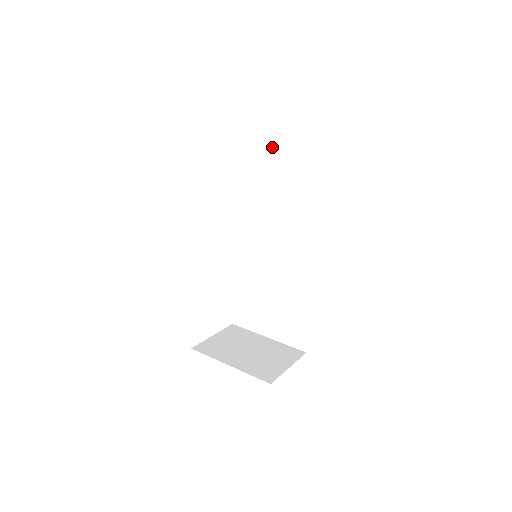
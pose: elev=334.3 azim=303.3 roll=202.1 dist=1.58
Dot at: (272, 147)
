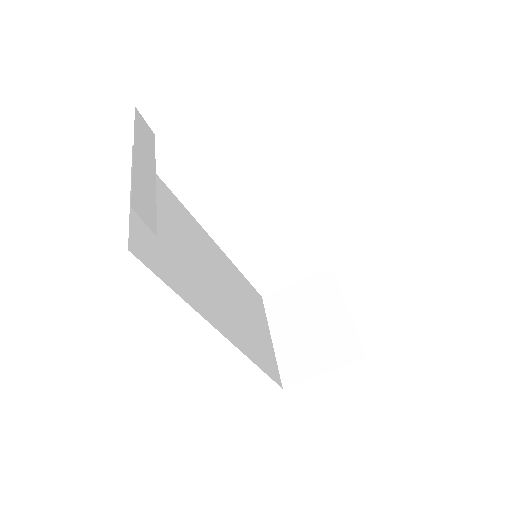
Dot at: occluded
